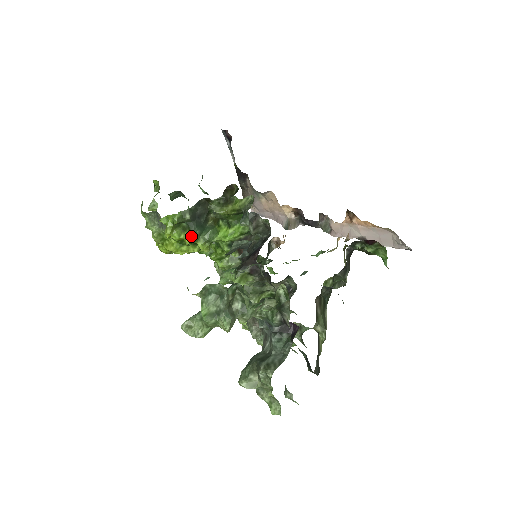
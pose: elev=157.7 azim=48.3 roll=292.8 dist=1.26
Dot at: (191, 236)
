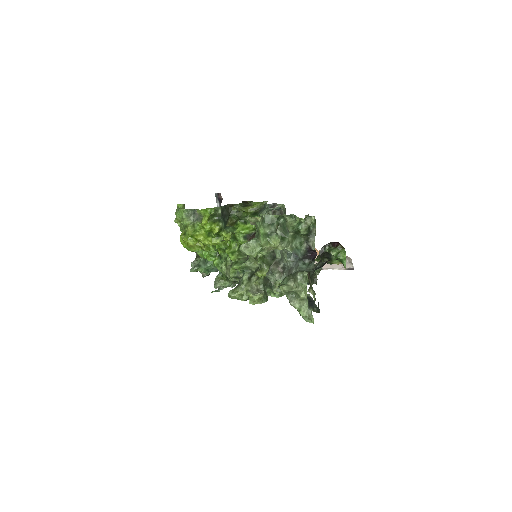
Dot at: (220, 225)
